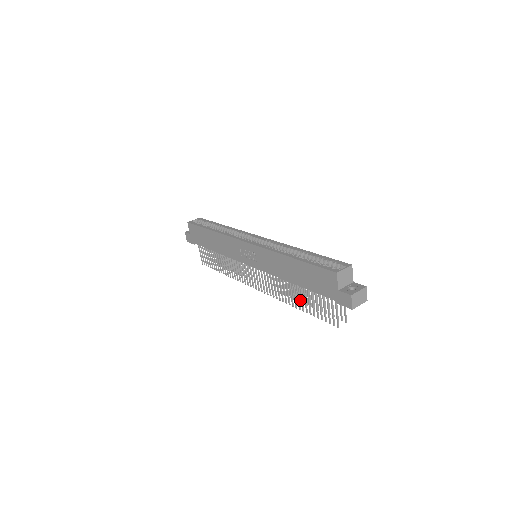
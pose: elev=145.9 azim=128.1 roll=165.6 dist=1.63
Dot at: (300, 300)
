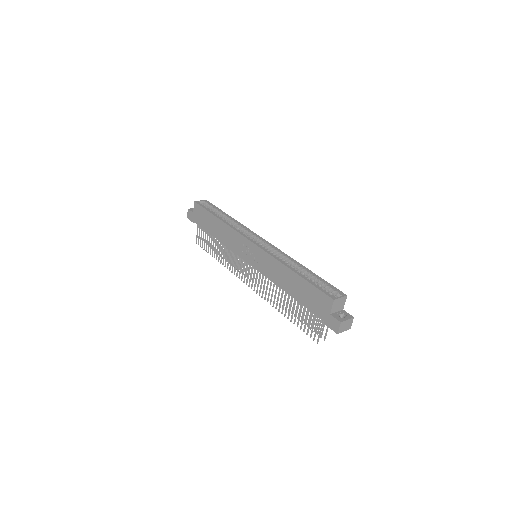
Dot at: occluded
